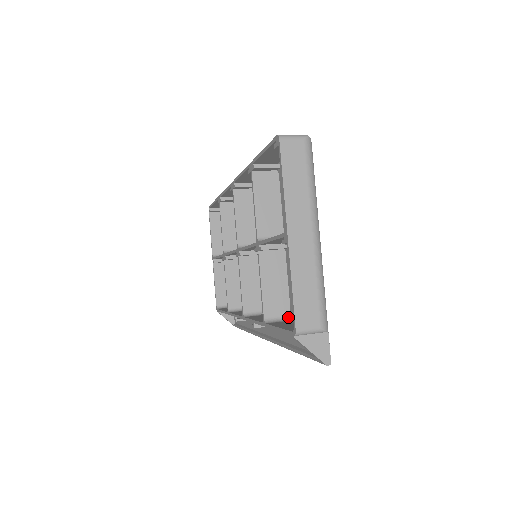
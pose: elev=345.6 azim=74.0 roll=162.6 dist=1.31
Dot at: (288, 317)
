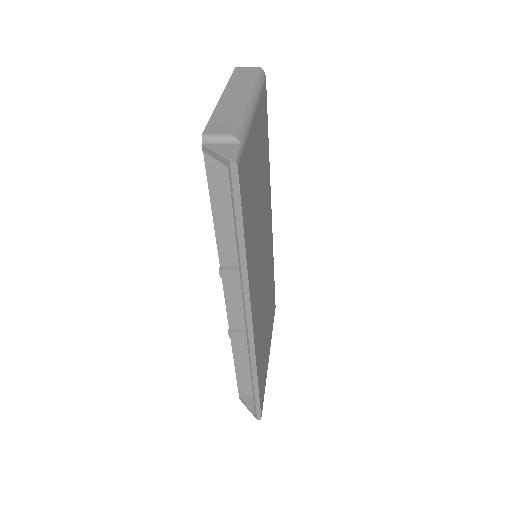
Dot at: occluded
